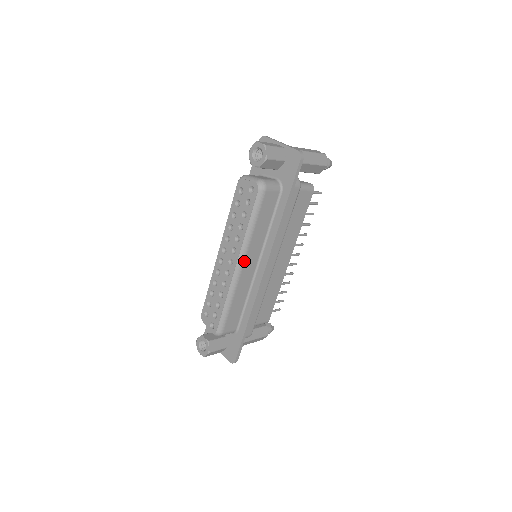
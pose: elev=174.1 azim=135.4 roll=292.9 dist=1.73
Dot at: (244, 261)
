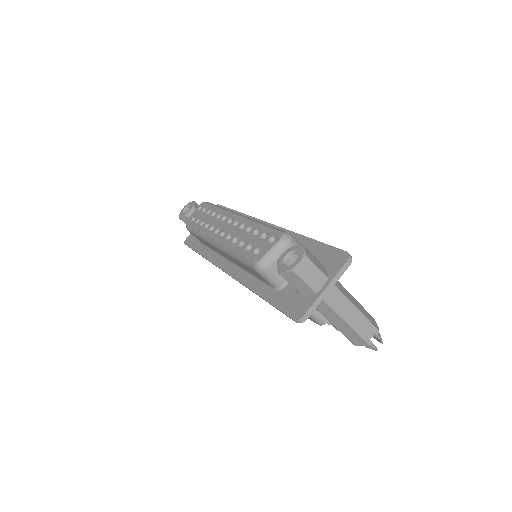
Dot at: occluded
